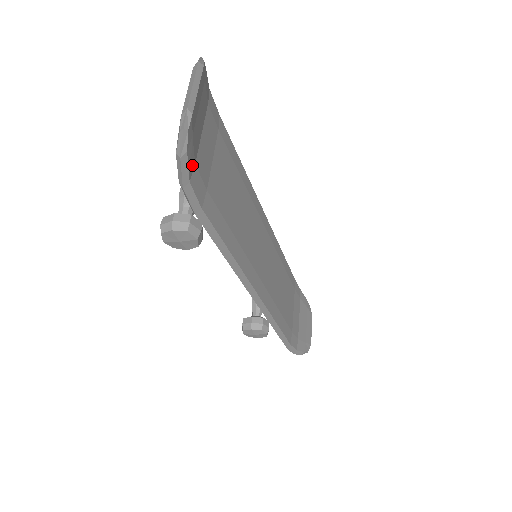
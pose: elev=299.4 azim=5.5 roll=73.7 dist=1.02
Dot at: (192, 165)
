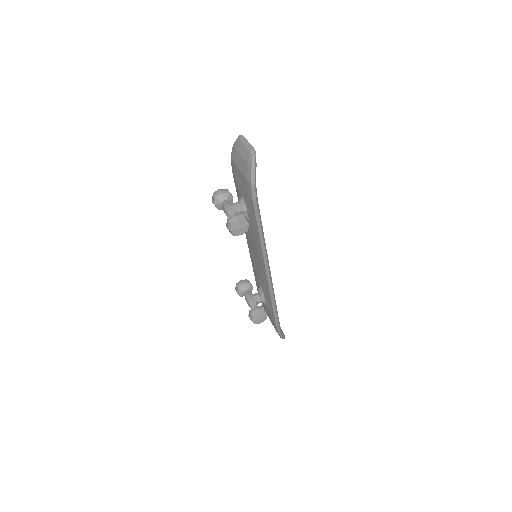
Dot at: occluded
